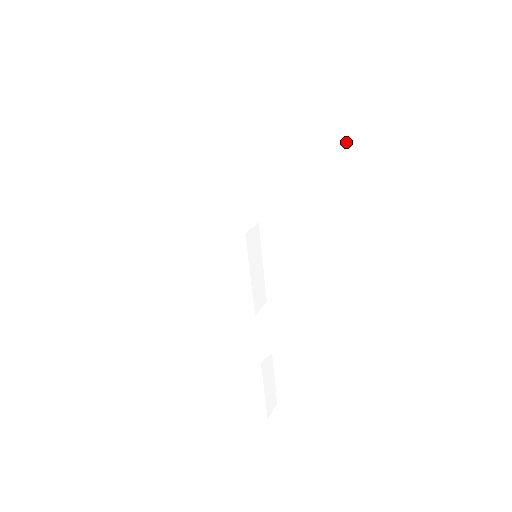
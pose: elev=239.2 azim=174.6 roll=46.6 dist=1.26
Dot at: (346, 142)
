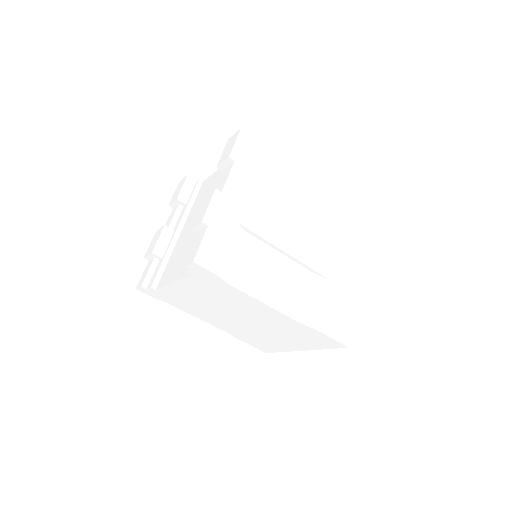
Dot at: occluded
